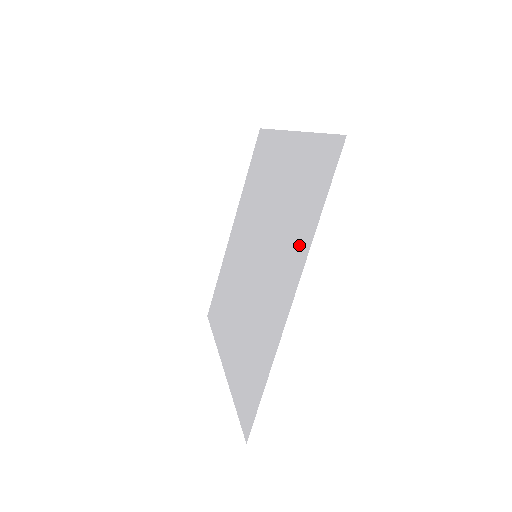
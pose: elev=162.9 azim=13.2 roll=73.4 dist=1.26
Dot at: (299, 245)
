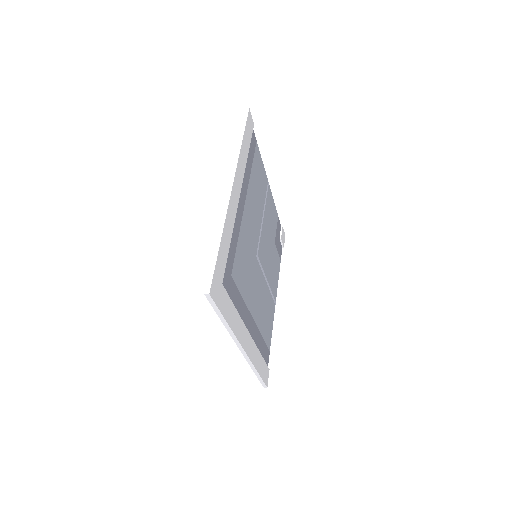
Dot at: occluded
